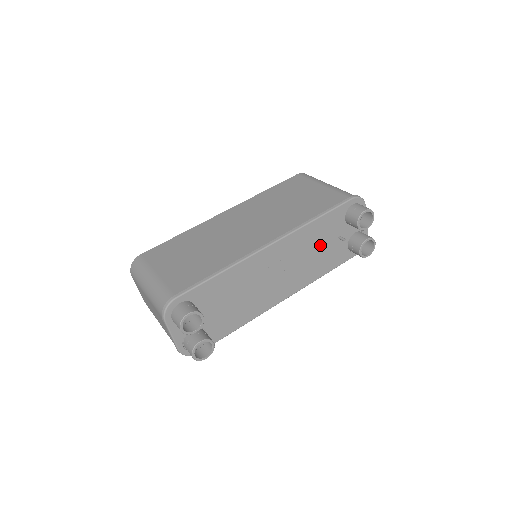
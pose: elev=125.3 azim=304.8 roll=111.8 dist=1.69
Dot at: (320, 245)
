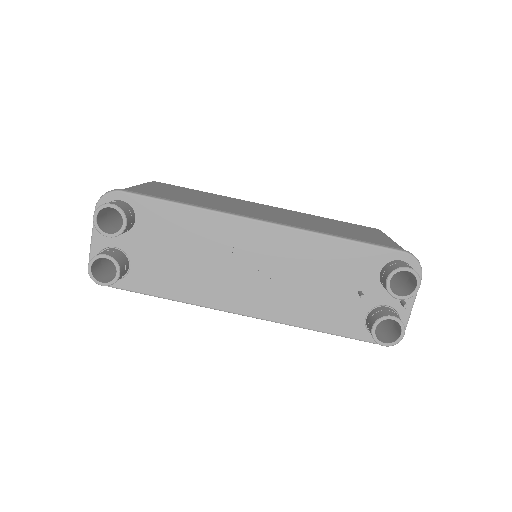
Dot at: (327, 280)
